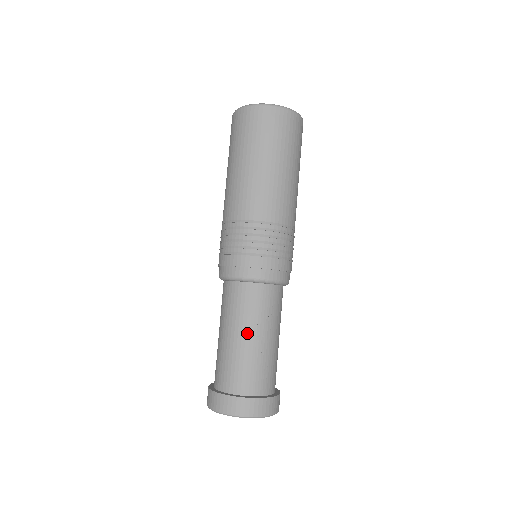
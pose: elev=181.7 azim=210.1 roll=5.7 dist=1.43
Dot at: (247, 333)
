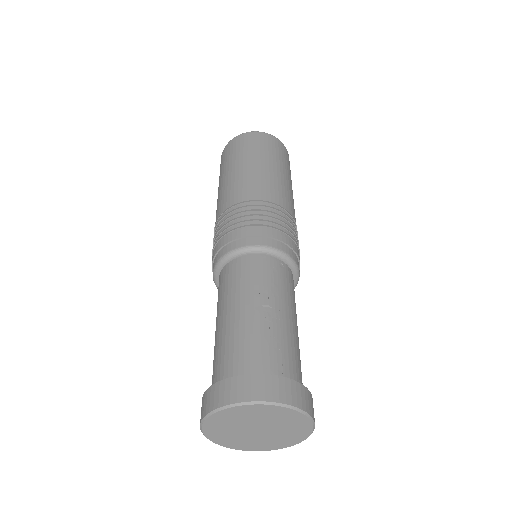
Dot at: (246, 304)
